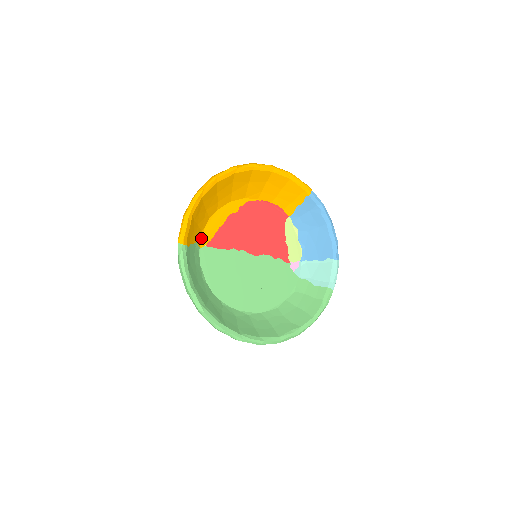
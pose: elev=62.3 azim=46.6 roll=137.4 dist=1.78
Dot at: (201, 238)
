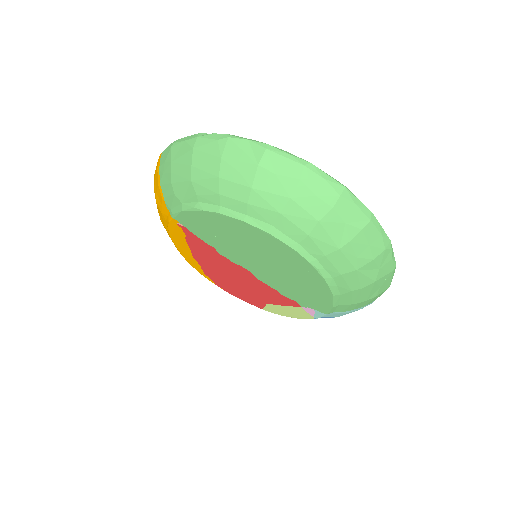
Dot at: occluded
